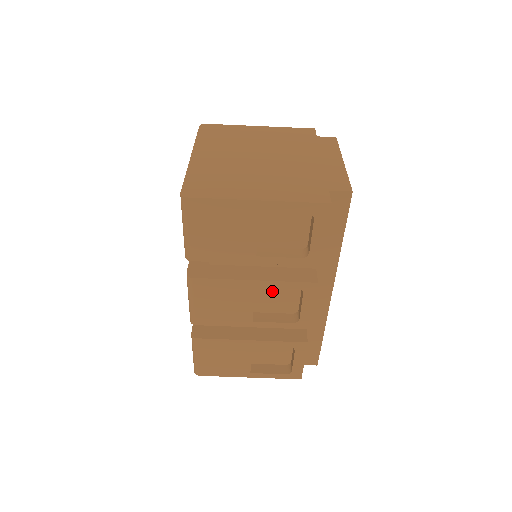
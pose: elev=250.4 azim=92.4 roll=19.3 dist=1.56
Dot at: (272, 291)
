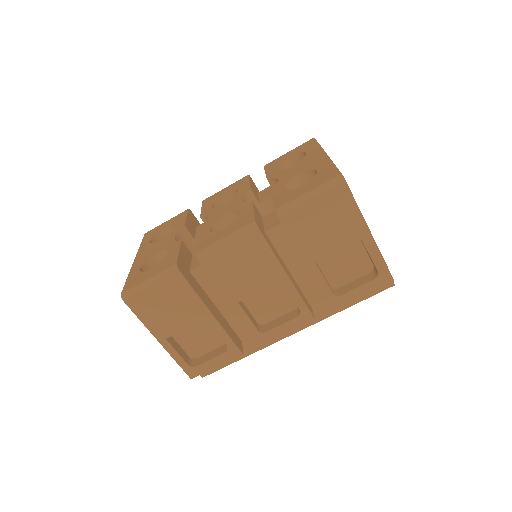
Dot at: (273, 294)
